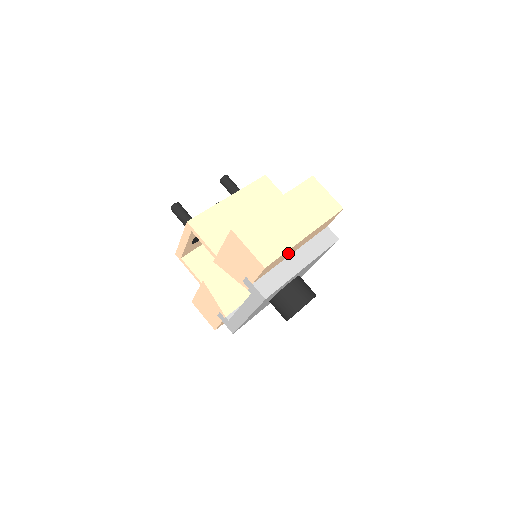
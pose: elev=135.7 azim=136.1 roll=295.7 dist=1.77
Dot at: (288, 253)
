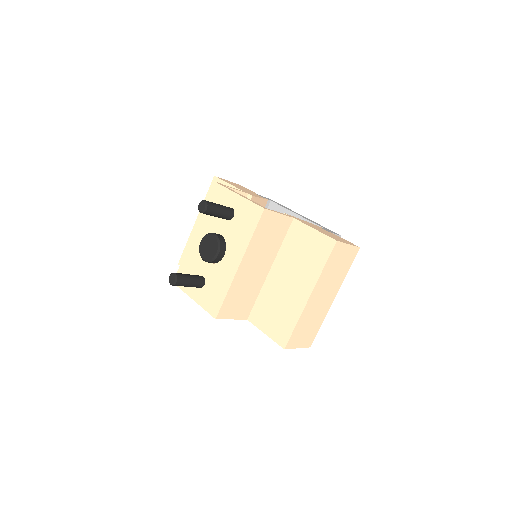
Dot at: occluded
